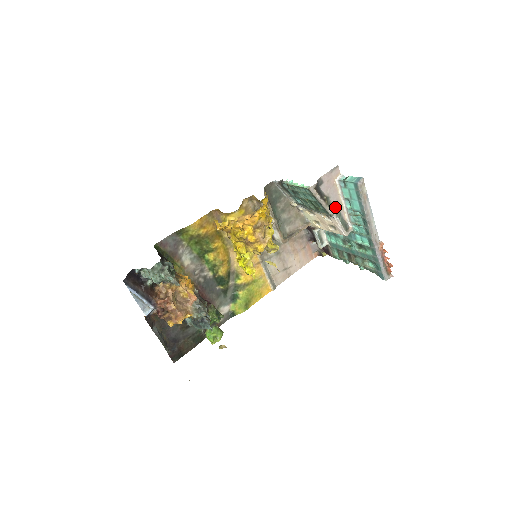
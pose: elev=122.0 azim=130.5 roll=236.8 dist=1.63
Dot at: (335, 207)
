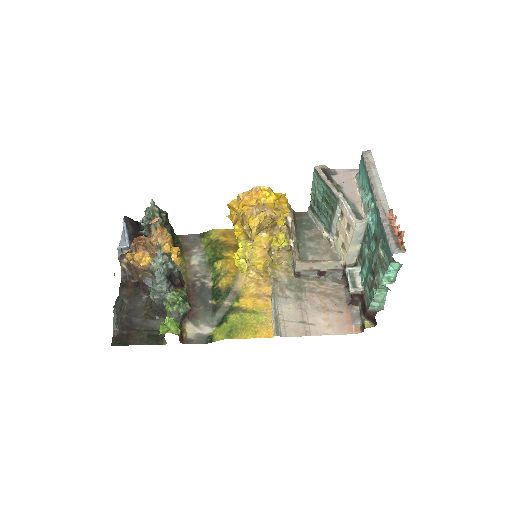
Dot at: (349, 198)
